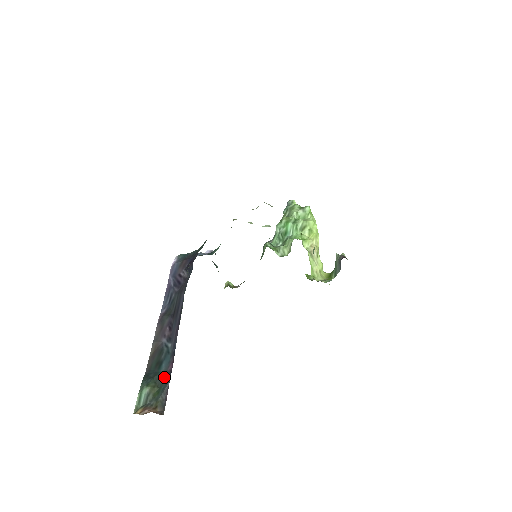
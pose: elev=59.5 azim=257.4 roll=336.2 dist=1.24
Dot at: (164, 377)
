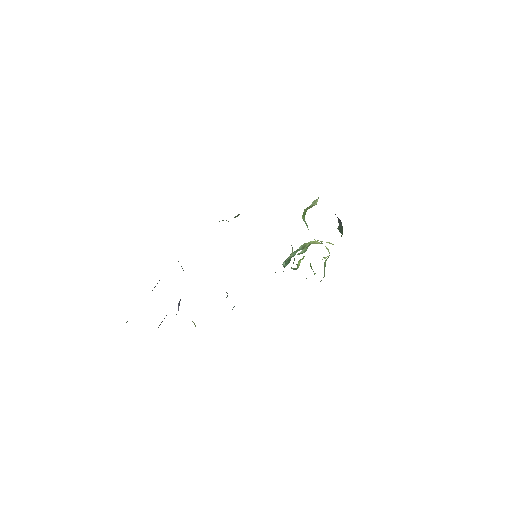
Dot at: occluded
